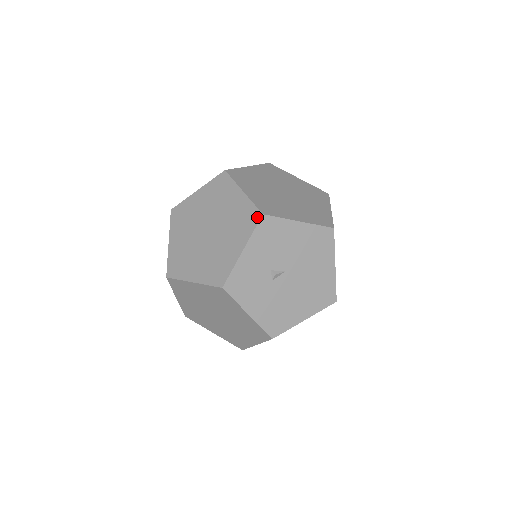
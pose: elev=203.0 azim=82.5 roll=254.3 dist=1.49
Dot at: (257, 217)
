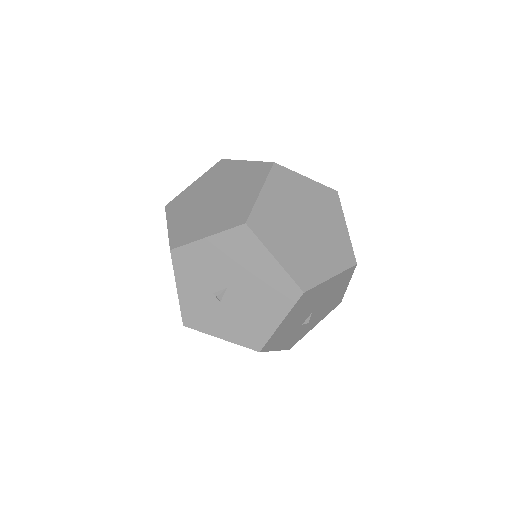
Dot at: occluded
